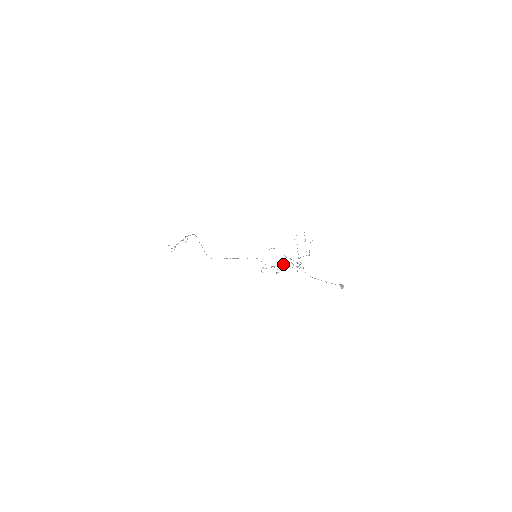
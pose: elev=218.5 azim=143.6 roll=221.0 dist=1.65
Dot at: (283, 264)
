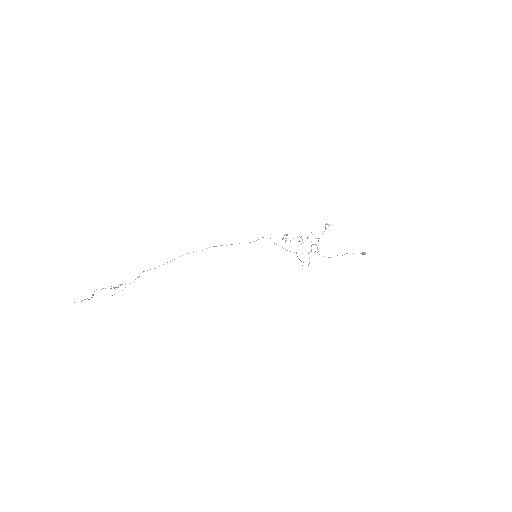
Dot at: occluded
